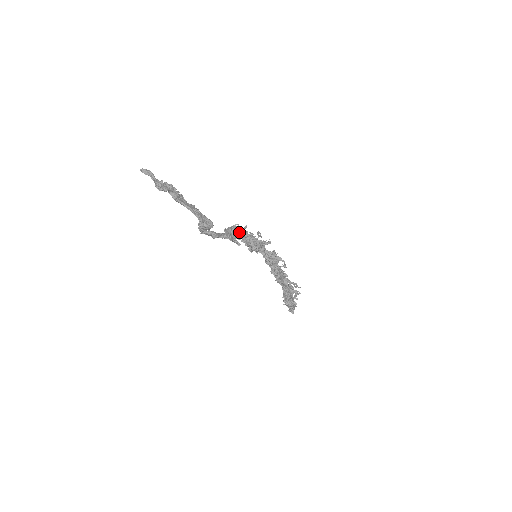
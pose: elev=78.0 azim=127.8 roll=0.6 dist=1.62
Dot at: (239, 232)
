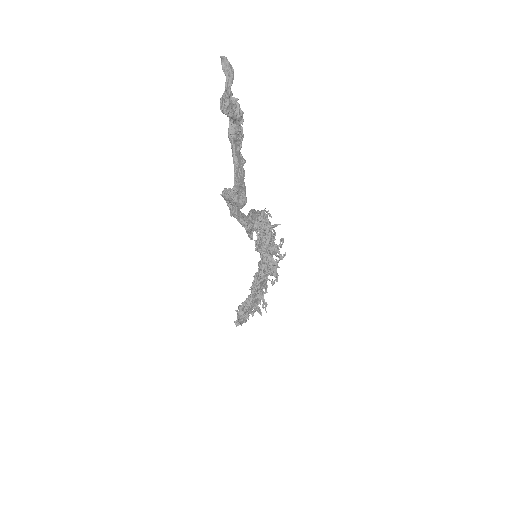
Dot at: (264, 225)
